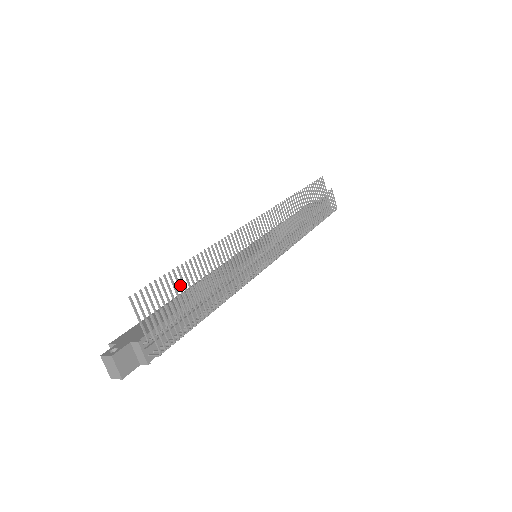
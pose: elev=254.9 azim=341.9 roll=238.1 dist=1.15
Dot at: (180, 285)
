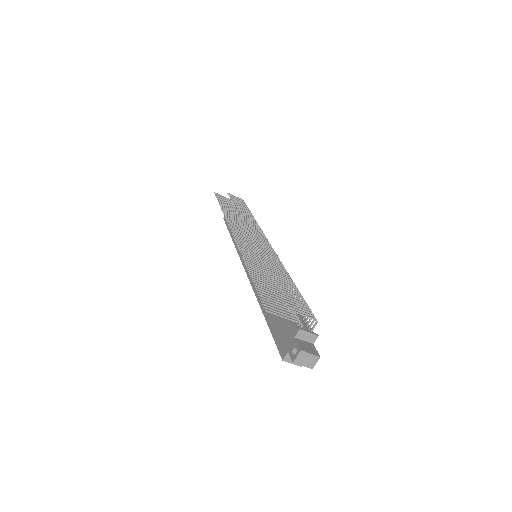
Dot at: (267, 288)
